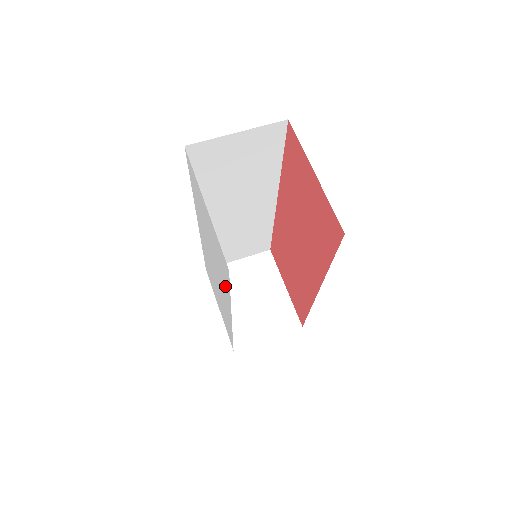
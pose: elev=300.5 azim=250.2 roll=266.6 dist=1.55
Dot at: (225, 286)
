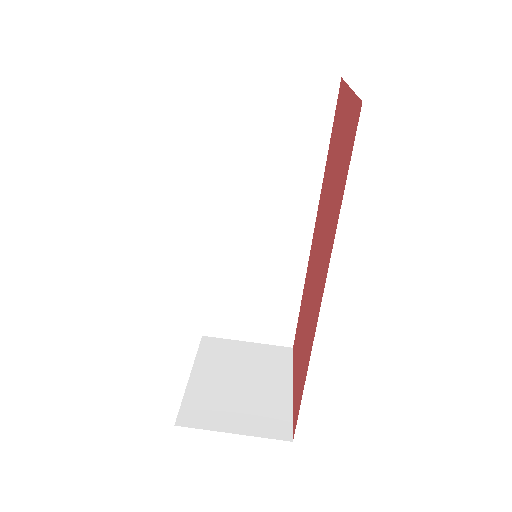
Dot at: occluded
